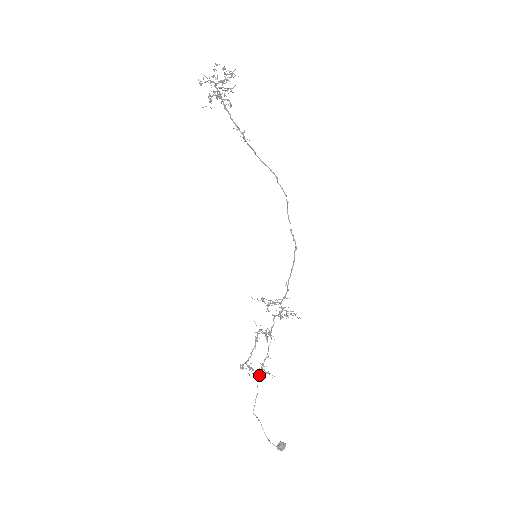
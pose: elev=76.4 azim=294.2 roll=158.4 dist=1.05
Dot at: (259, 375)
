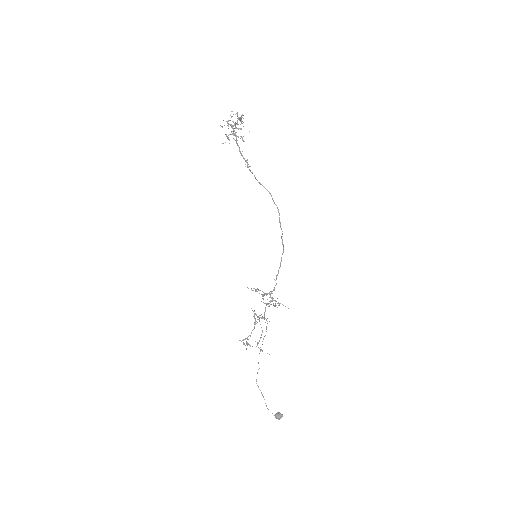
Dot at: occluded
